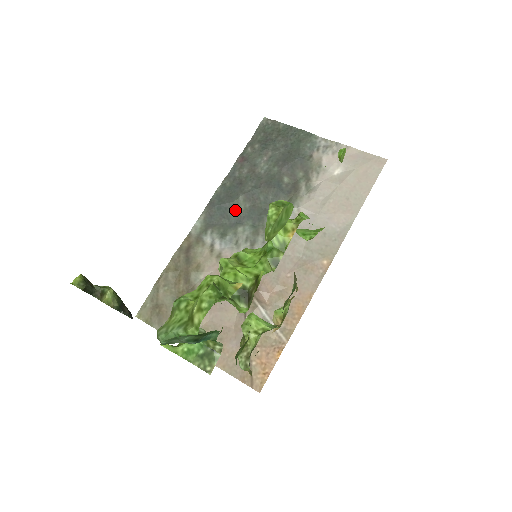
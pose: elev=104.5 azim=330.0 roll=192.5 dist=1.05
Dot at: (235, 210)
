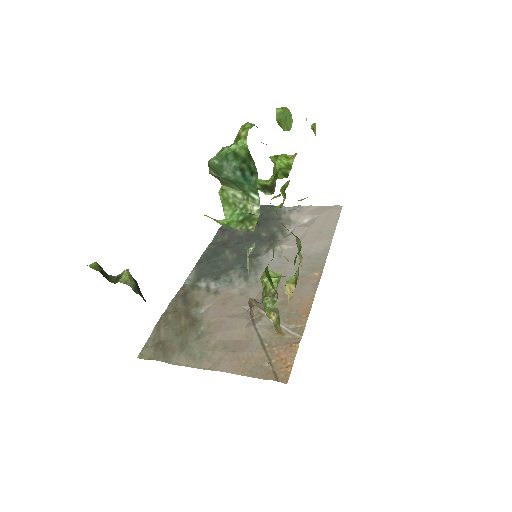
Dot at: (223, 261)
